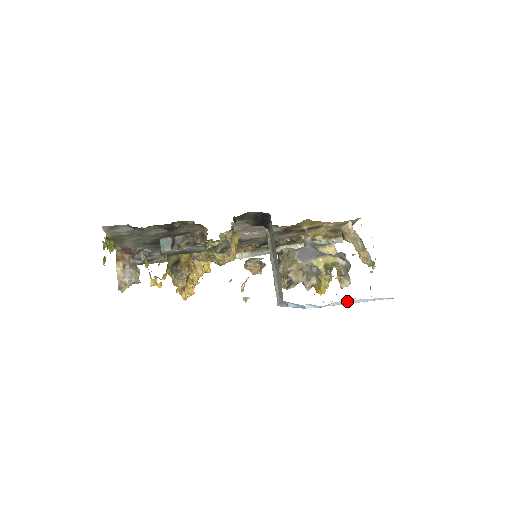
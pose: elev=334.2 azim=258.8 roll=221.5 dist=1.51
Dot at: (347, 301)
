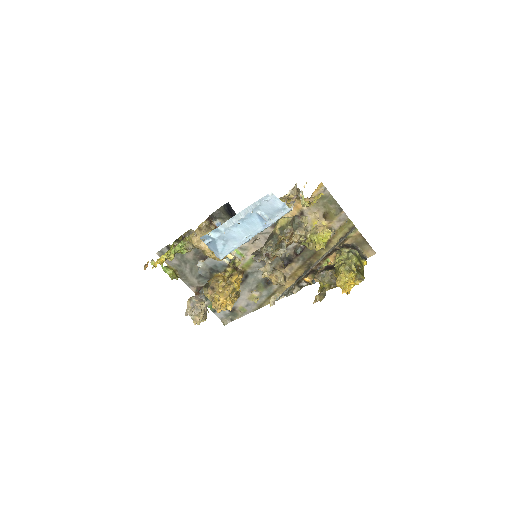
Dot at: (236, 216)
